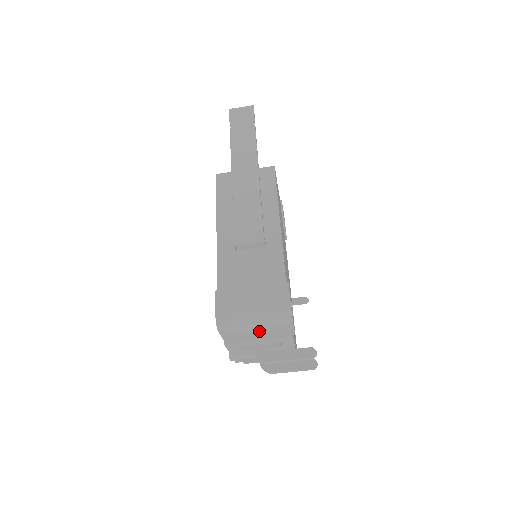
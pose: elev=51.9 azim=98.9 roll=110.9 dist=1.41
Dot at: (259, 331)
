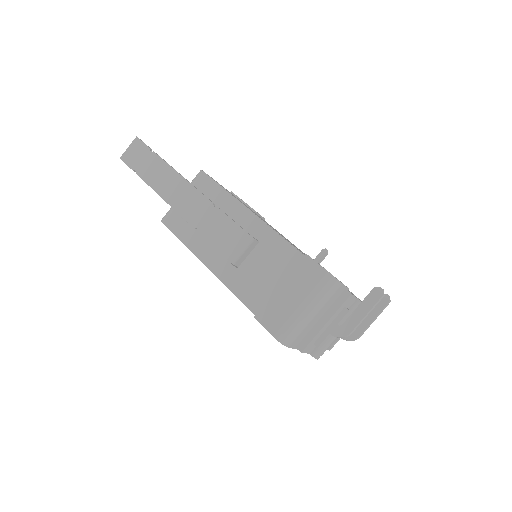
Dot at: (320, 315)
